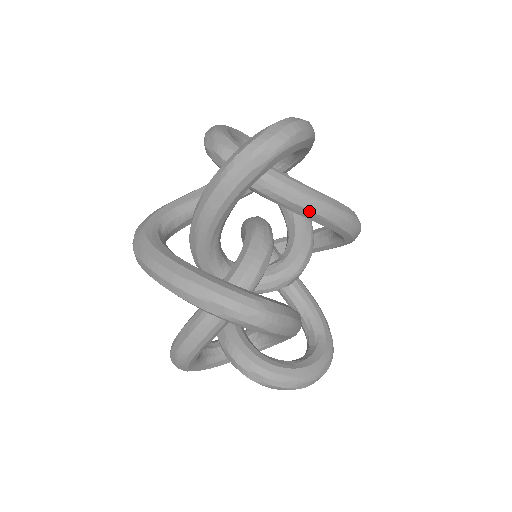
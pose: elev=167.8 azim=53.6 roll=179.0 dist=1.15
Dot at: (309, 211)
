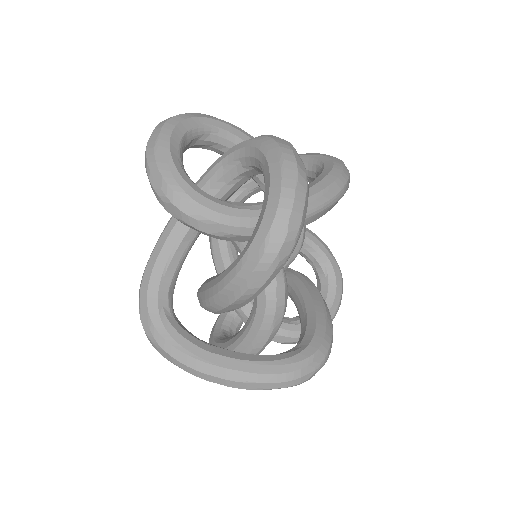
Dot at: occluded
